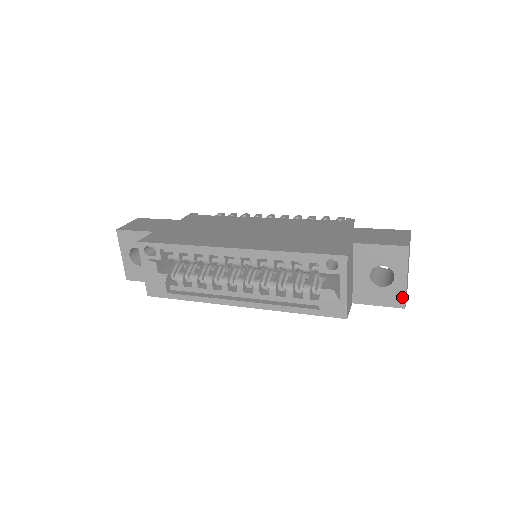
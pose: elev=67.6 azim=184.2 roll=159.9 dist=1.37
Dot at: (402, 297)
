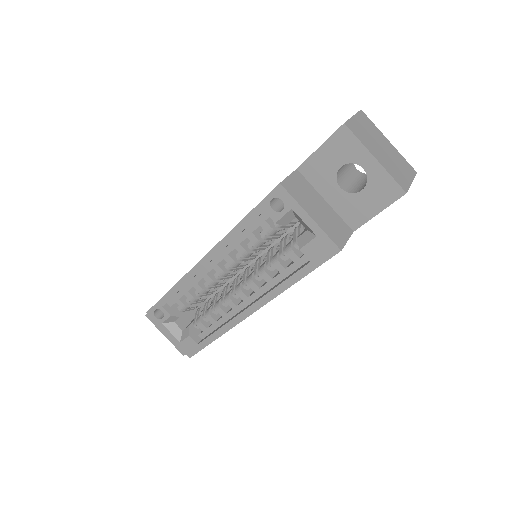
Dot at: (391, 183)
